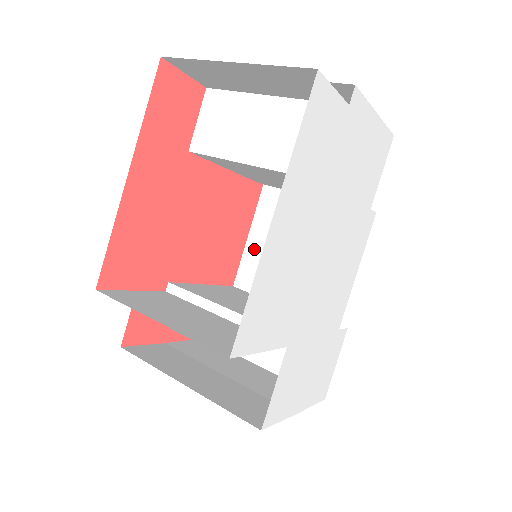
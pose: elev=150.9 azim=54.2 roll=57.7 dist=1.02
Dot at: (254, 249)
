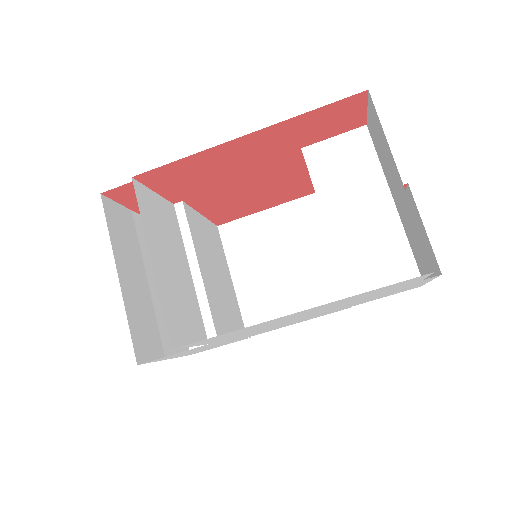
Dot at: (259, 223)
